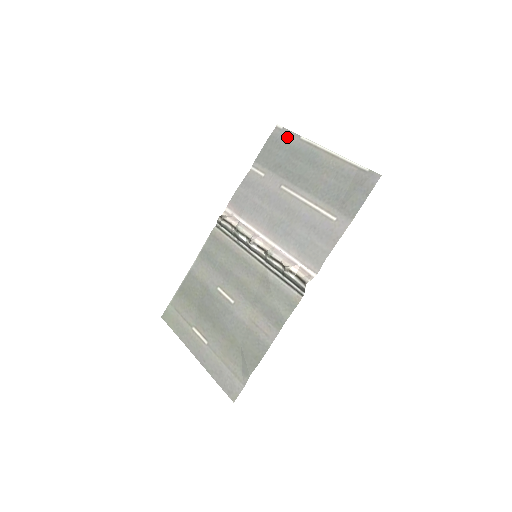
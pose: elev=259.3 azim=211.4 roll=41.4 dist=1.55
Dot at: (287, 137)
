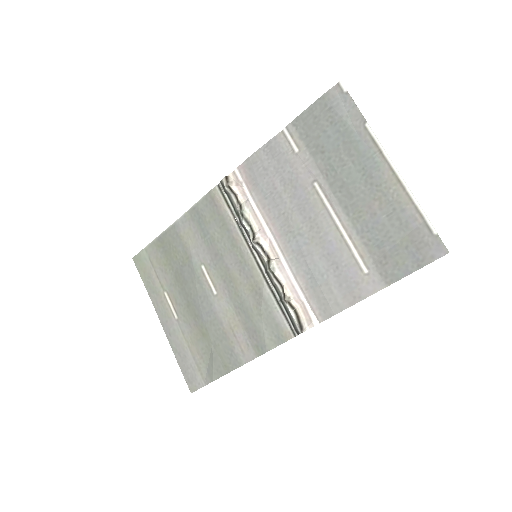
Dot at: (347, 111)
